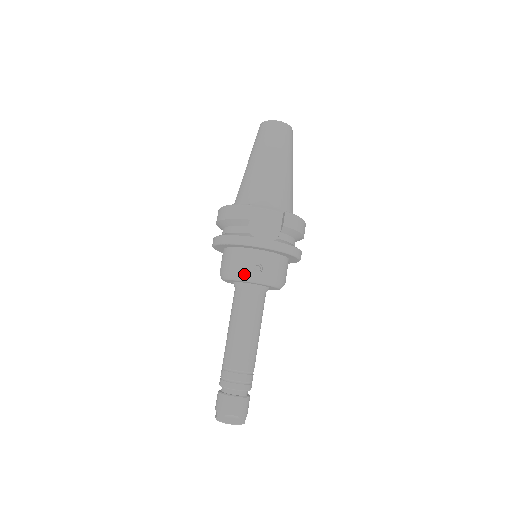
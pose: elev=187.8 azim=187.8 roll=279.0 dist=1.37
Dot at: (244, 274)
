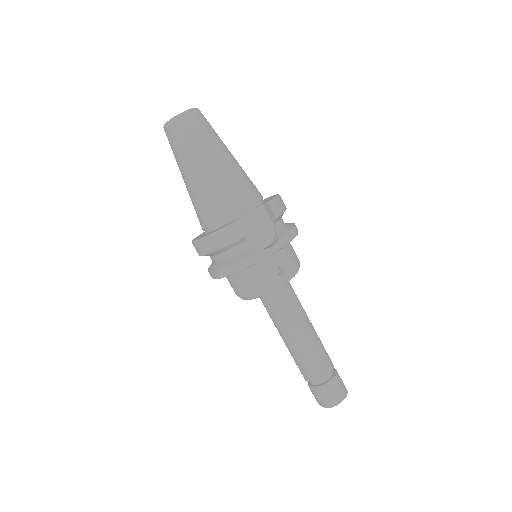
Dot at: (272, 285)
